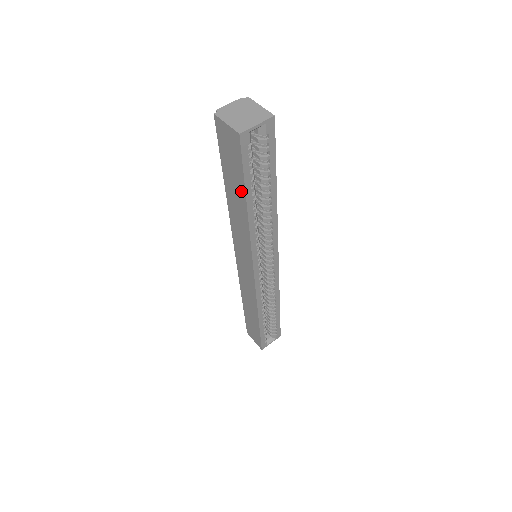
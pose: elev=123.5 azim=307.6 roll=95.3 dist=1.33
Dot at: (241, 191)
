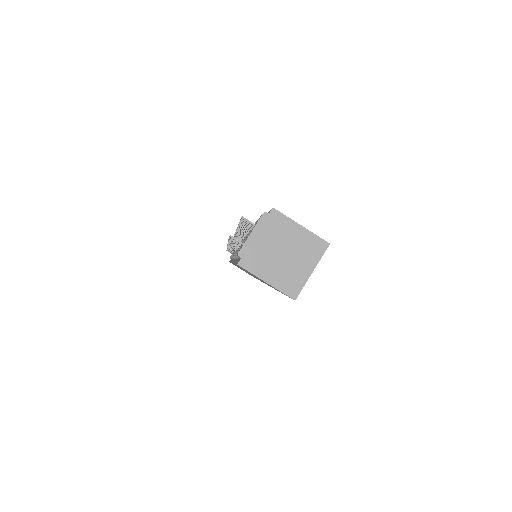
Dot at: occluded
